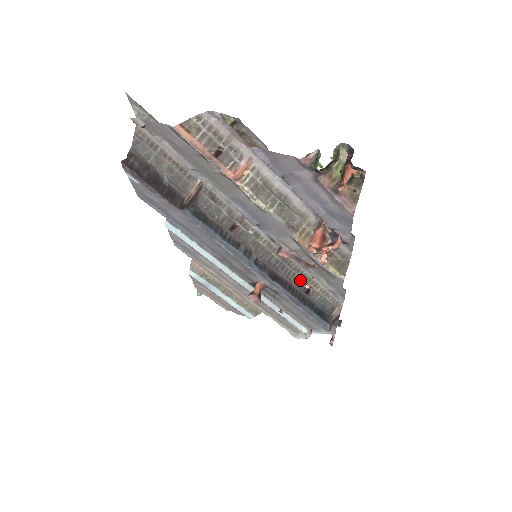
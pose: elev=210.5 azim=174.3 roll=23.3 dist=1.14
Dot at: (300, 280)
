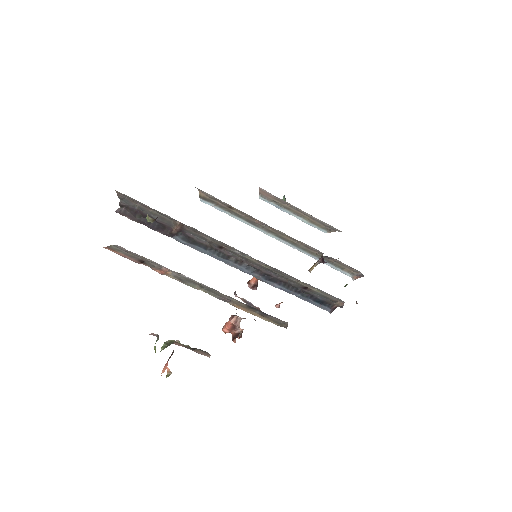
Dot at: (295, 282)
